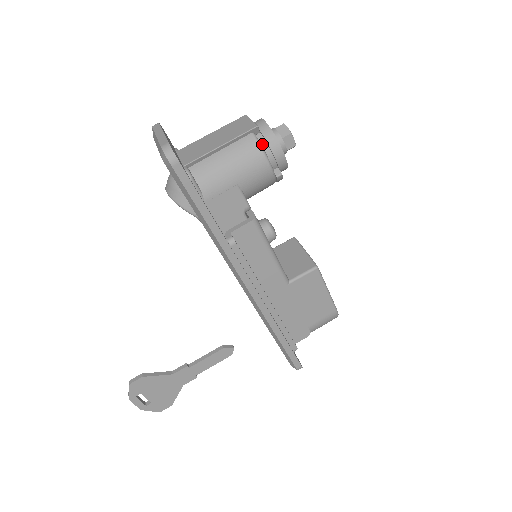
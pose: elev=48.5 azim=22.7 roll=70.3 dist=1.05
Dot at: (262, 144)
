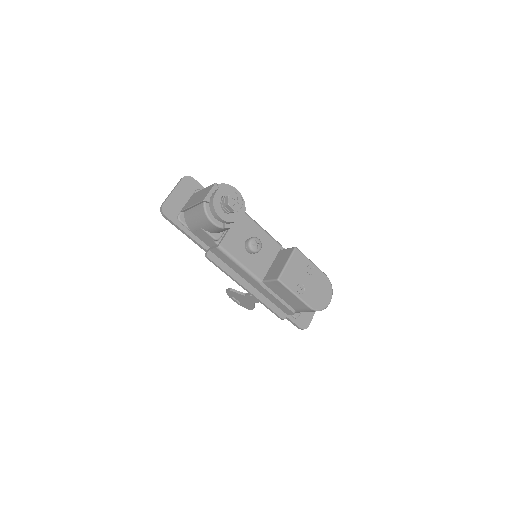
Dot at: (211, 209)
